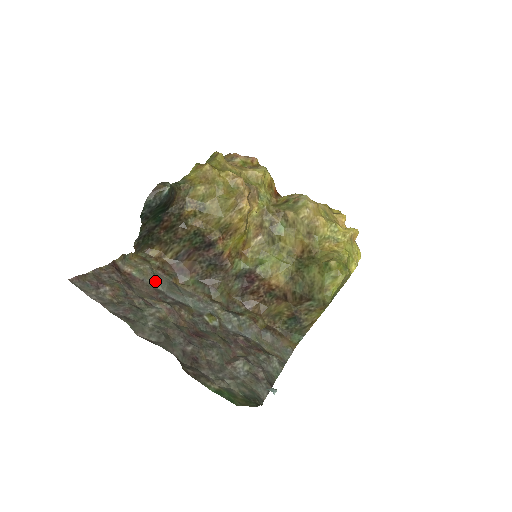
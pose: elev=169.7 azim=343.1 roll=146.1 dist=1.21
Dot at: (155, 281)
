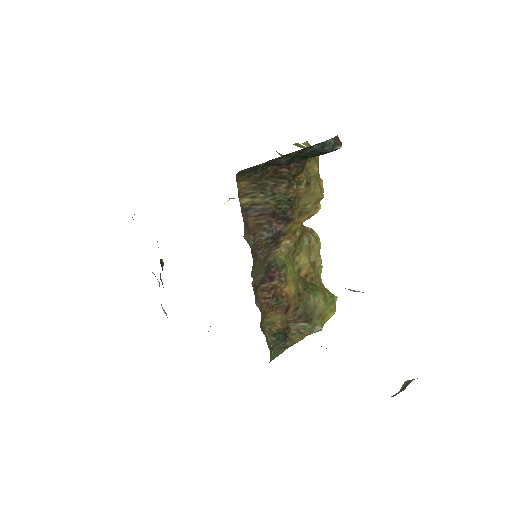
Dot at: occluded
